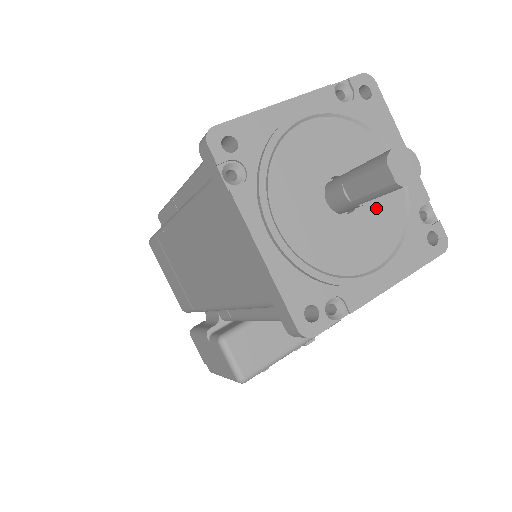
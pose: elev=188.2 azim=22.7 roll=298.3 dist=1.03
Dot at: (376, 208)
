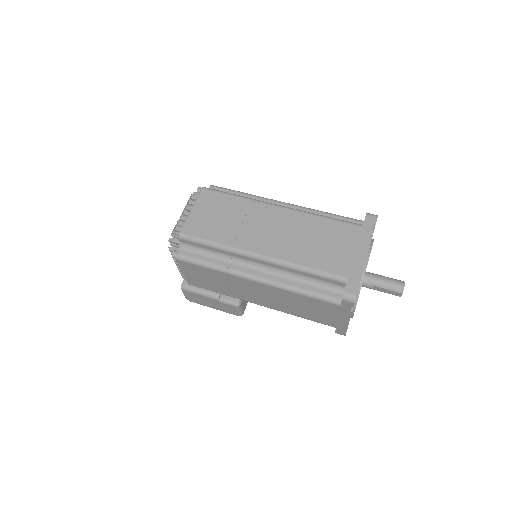
Dot at: occluded
